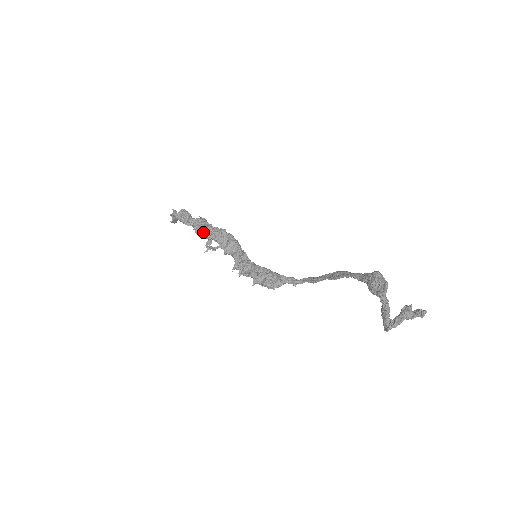
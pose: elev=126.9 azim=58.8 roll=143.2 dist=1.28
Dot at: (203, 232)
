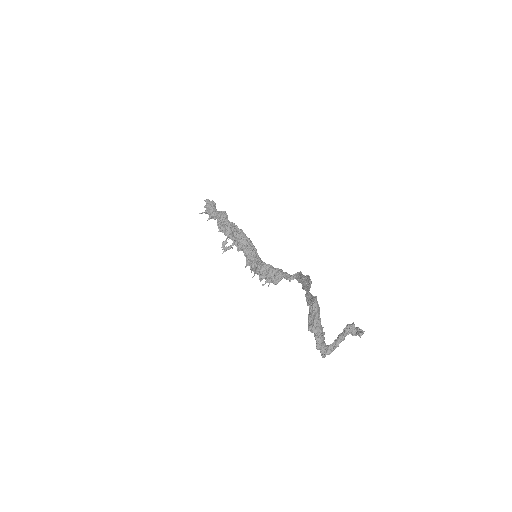
Dot at: (221, 231)
